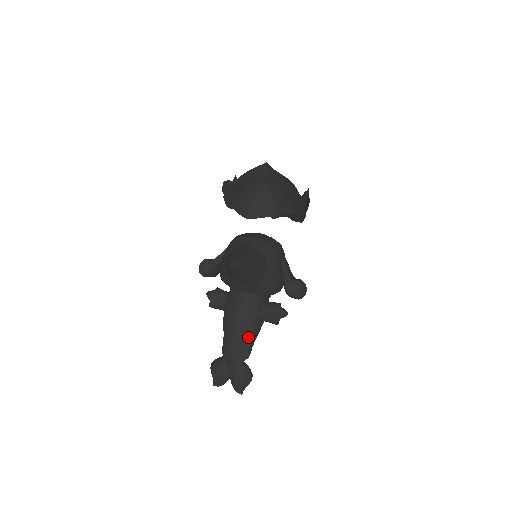
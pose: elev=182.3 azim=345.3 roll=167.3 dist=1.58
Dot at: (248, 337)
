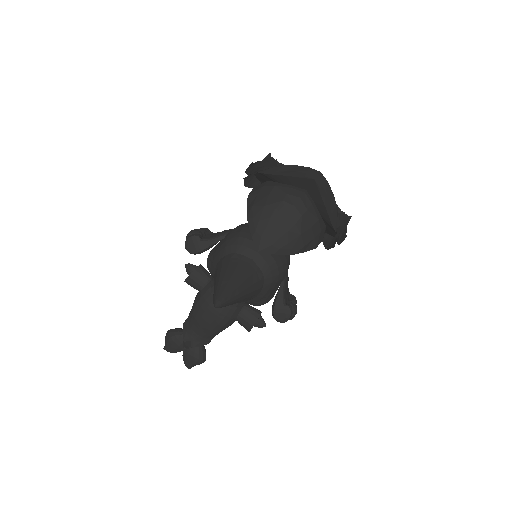
Dot at: (214, 331)
